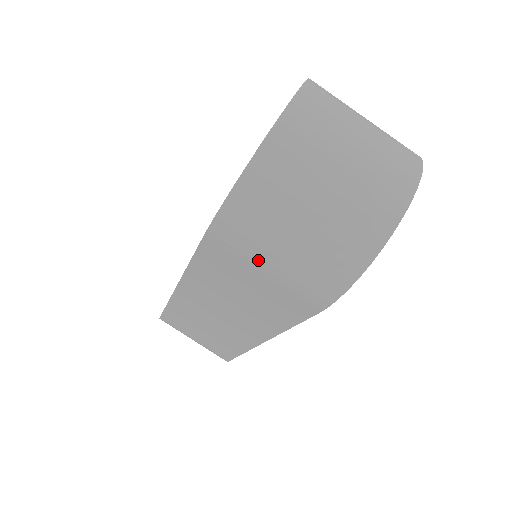
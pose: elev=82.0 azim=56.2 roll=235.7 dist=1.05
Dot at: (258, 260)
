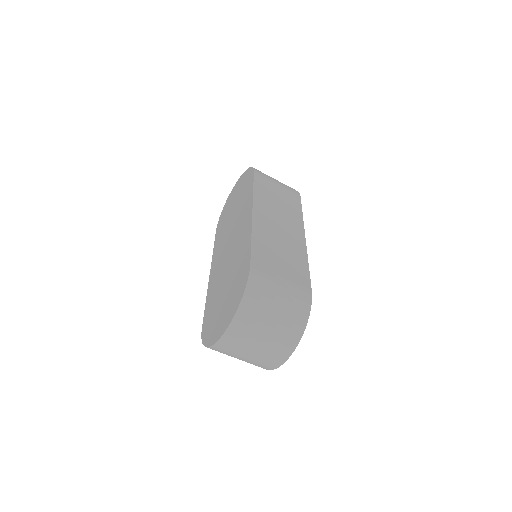
Dot at: occluded
